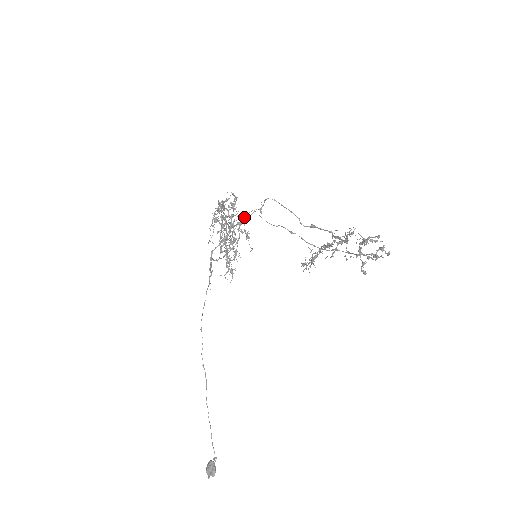
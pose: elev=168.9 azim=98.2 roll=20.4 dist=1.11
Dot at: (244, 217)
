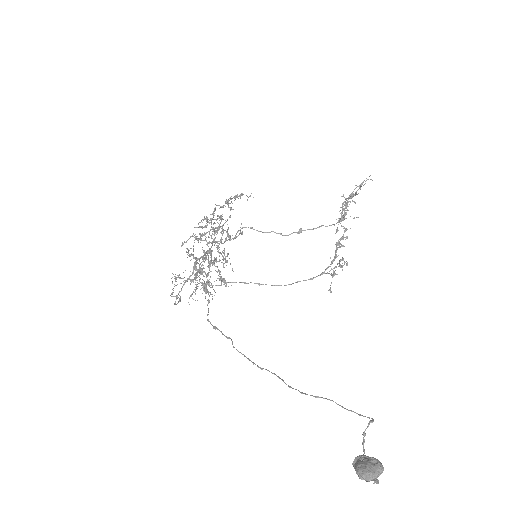
Dot at: occluded
